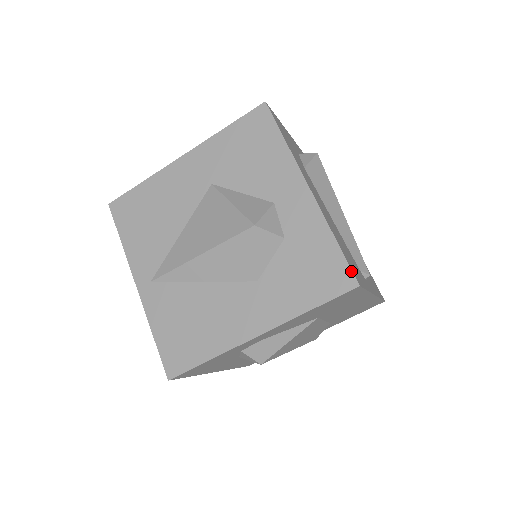
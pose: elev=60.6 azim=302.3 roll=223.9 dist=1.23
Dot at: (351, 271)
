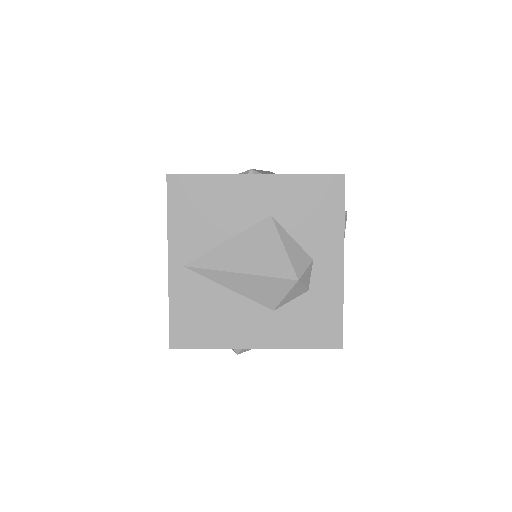
Dot at: (342, 337)
